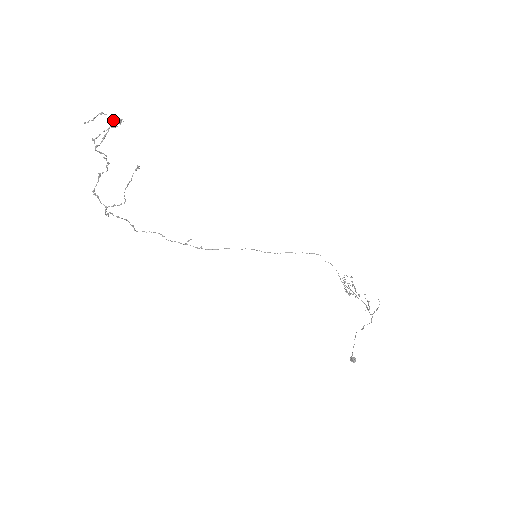
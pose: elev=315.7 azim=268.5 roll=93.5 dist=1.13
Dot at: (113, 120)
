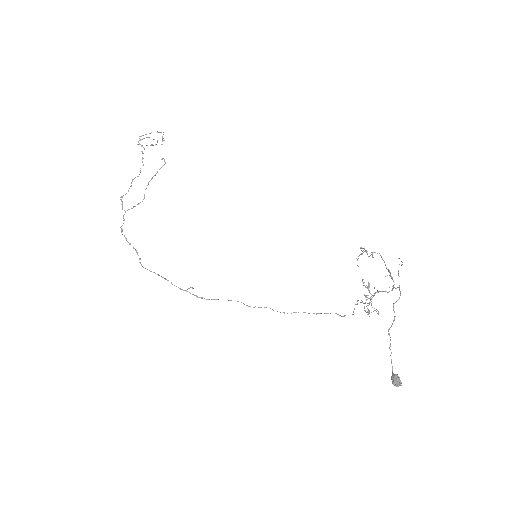
Dot at: occluded
